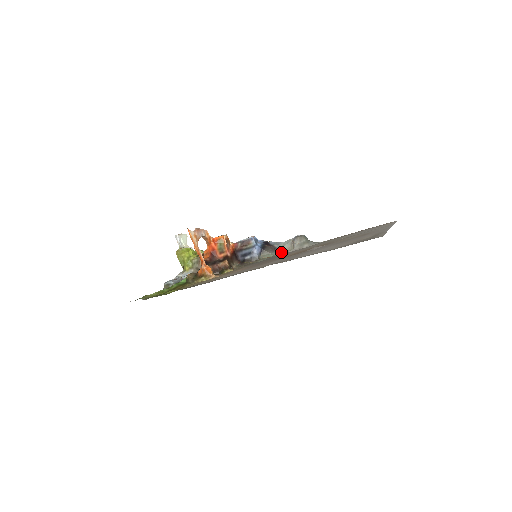
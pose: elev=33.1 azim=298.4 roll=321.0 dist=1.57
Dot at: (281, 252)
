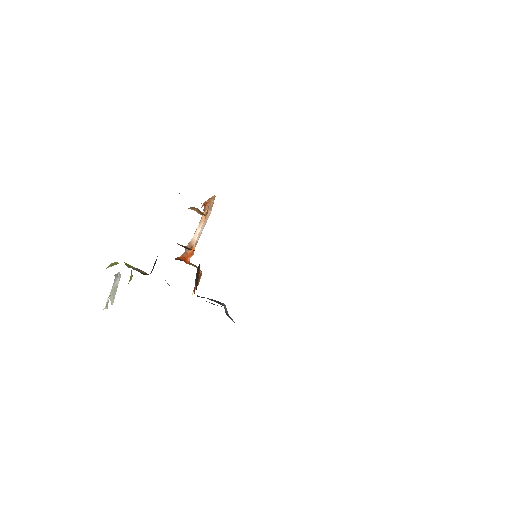
Dot at: occluded
